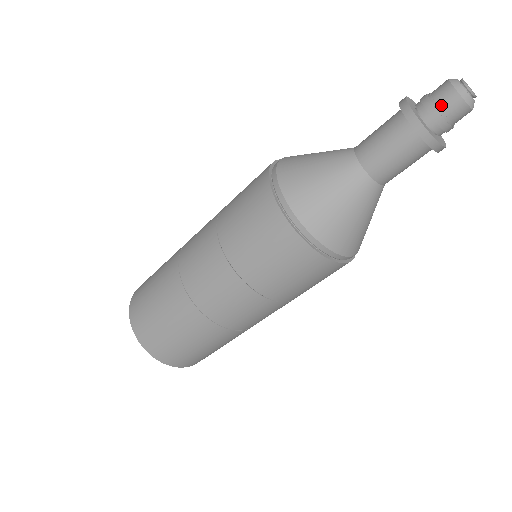
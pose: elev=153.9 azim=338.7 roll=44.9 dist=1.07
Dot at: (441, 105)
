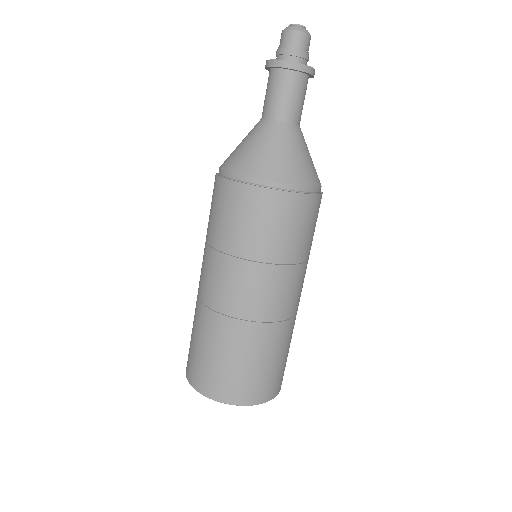
Dot at: (280, 45)
